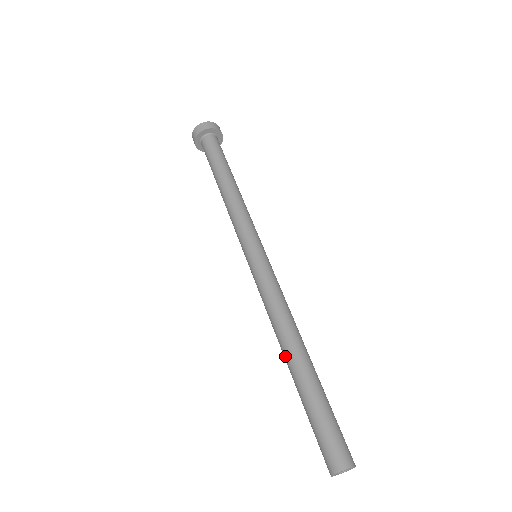
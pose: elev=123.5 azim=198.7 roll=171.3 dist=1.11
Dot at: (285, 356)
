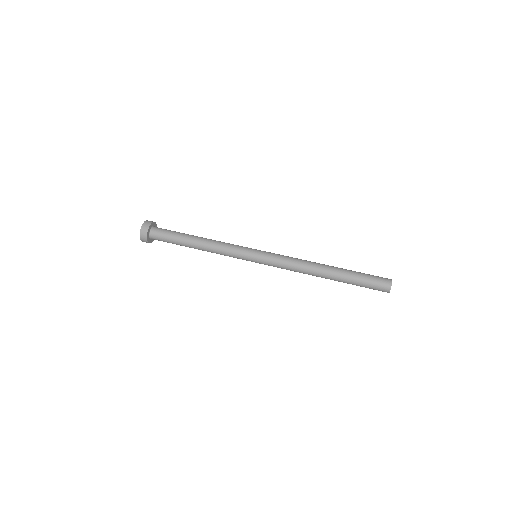
Dot at: occluded
